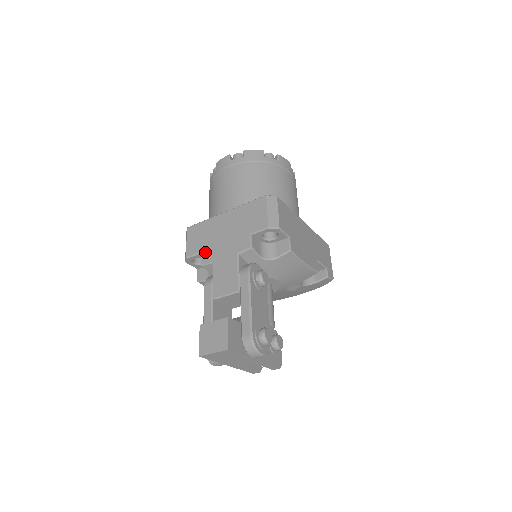
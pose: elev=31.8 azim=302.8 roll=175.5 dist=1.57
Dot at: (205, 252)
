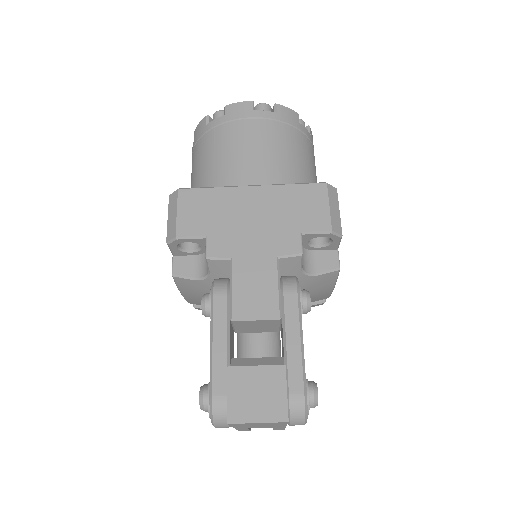
Dot at: (215, 238)
